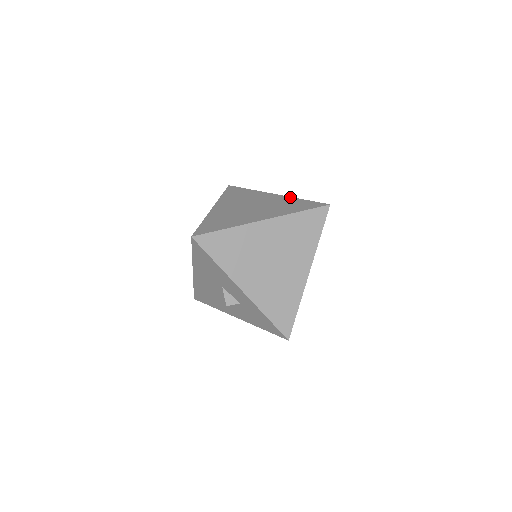
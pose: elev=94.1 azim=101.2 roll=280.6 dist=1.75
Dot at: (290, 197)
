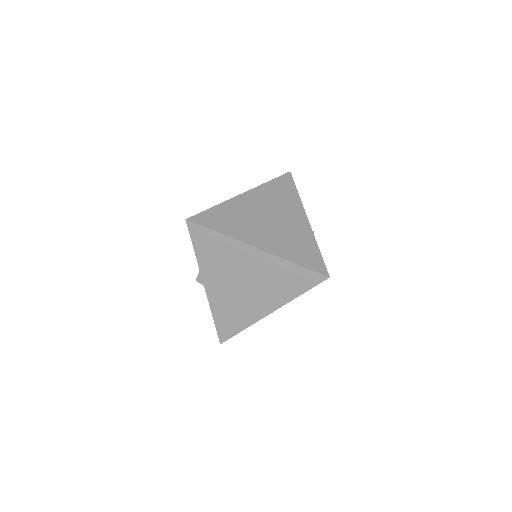
Dot at: (313, 236)
